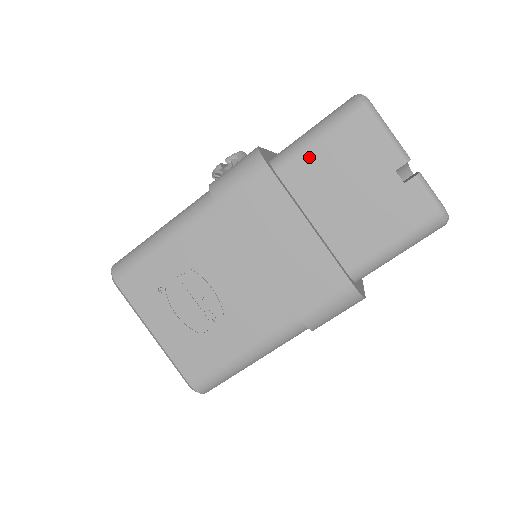
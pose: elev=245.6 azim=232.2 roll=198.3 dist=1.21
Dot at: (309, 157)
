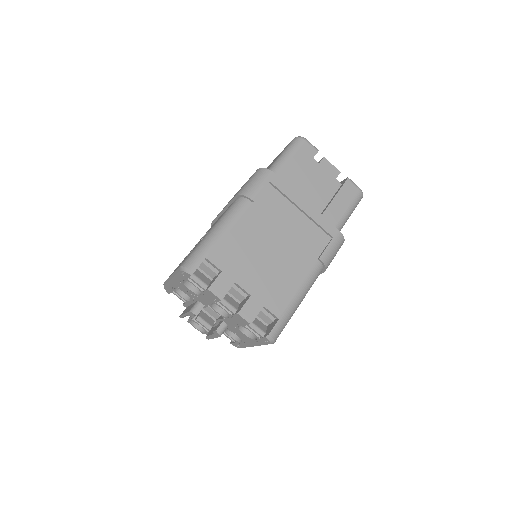
Dot at: occluded
